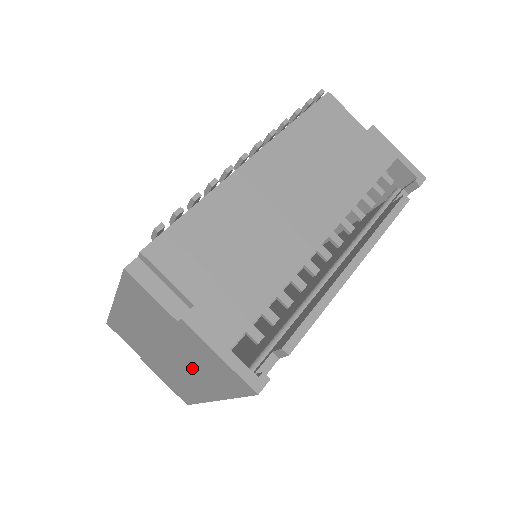
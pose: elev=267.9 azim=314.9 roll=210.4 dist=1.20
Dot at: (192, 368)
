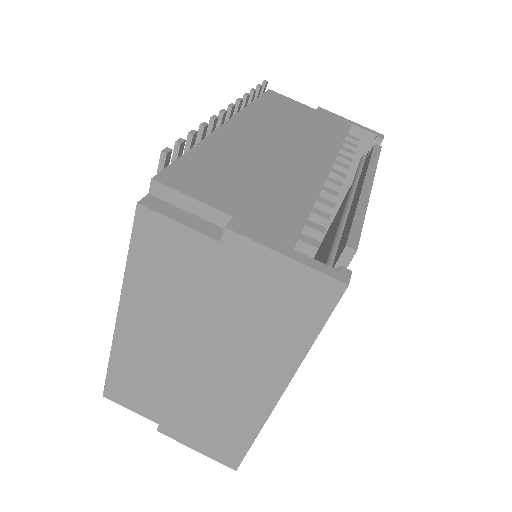
Dot at: (243, 346)
